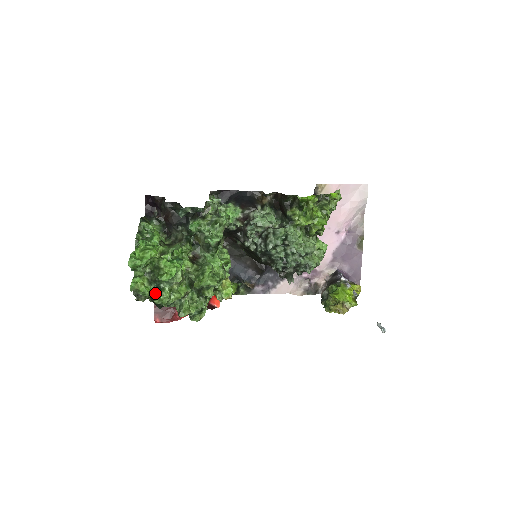
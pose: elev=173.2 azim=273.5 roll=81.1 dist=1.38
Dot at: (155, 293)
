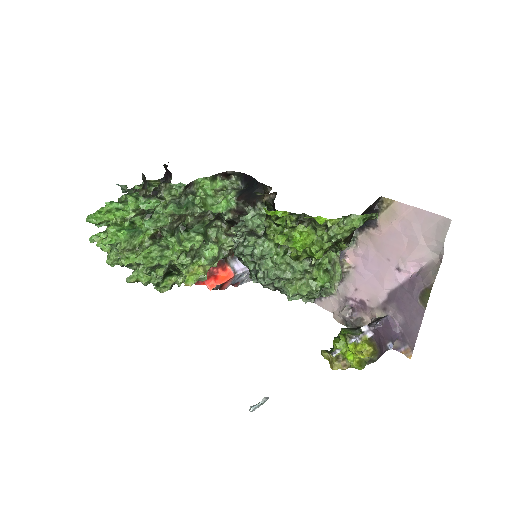
Dot at: occluded
